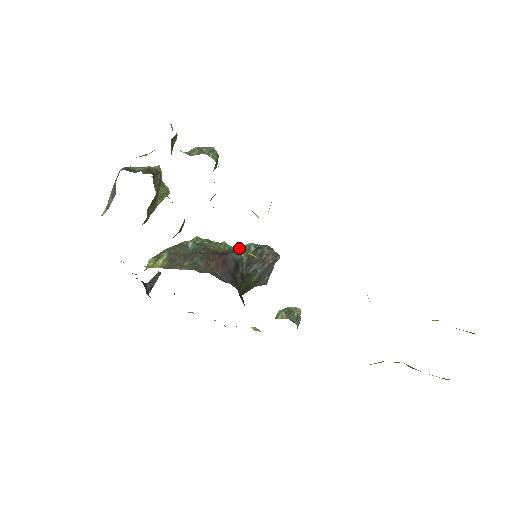
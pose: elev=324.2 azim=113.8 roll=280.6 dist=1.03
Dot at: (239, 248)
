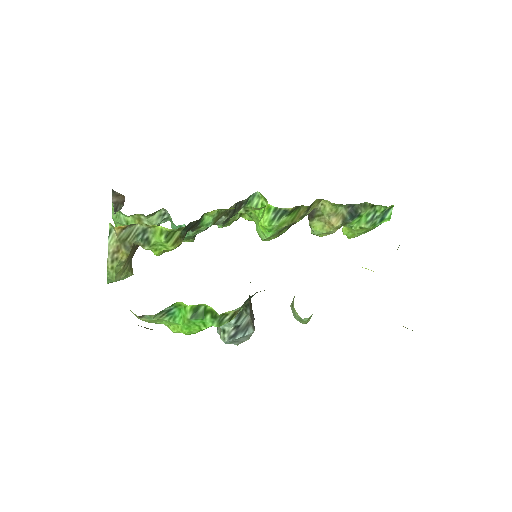
Dot at: occluded
